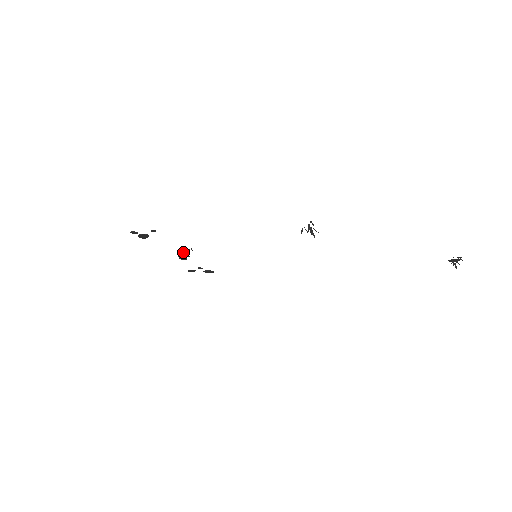
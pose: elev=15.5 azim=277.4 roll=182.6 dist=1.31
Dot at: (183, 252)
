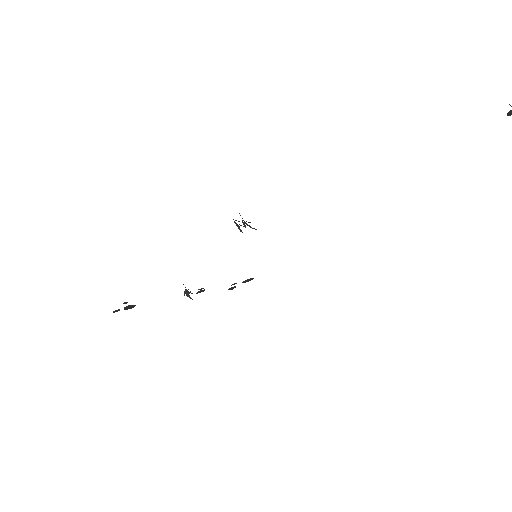
Dot at: (188, 291)
